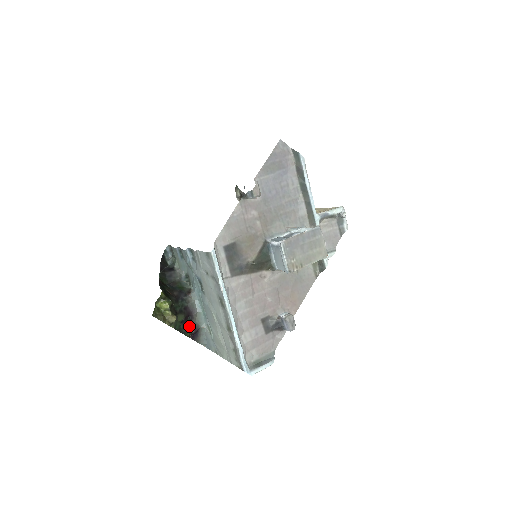
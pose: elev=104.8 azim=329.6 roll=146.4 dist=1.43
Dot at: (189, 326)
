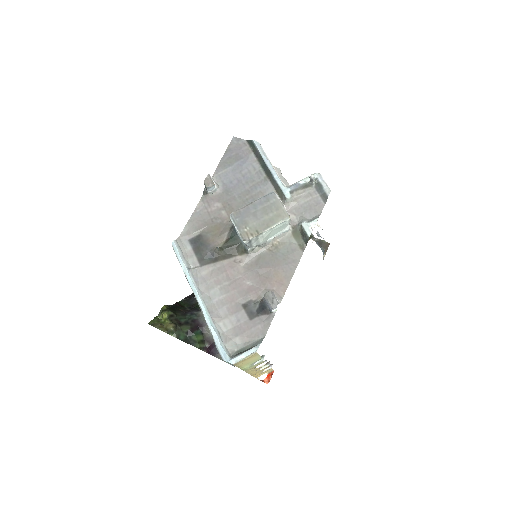
Dot at: (199, 338)
